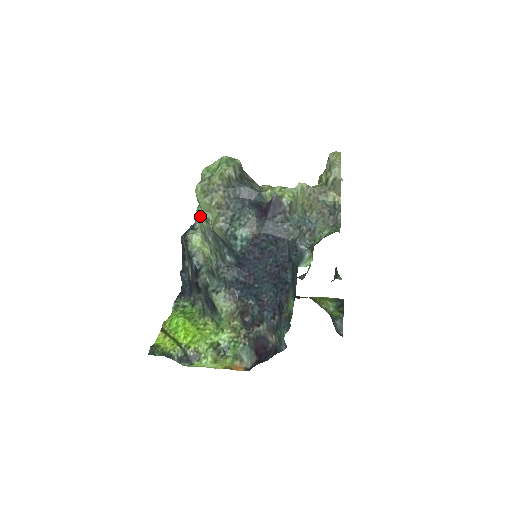
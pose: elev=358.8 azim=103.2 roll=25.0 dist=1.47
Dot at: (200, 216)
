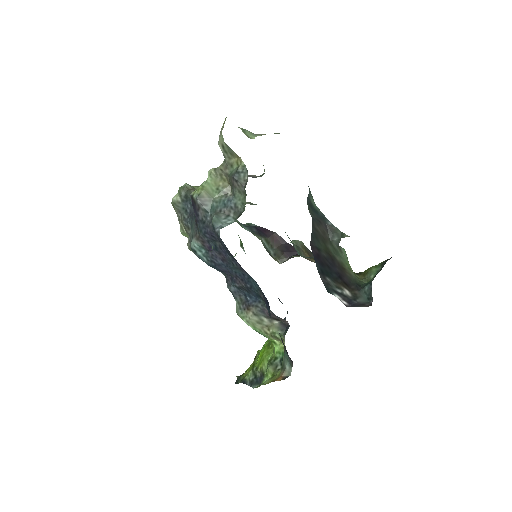
Dot at: occluded
